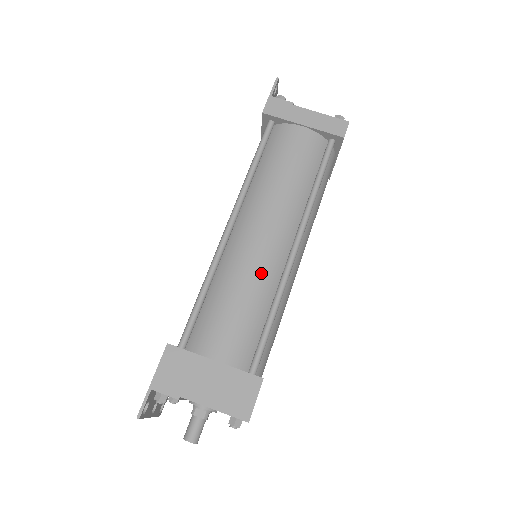
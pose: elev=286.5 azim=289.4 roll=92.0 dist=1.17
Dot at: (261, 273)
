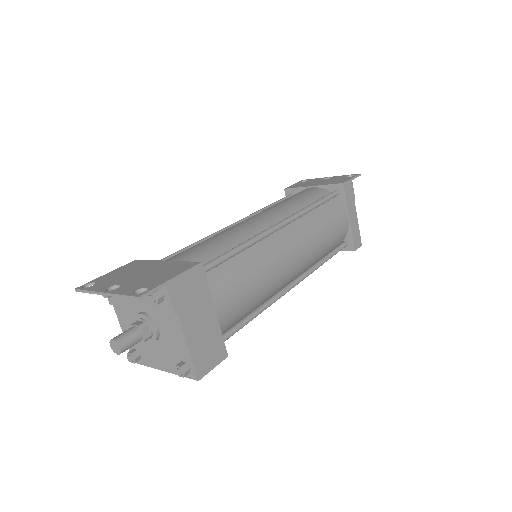
Dot at: (275, 280)
